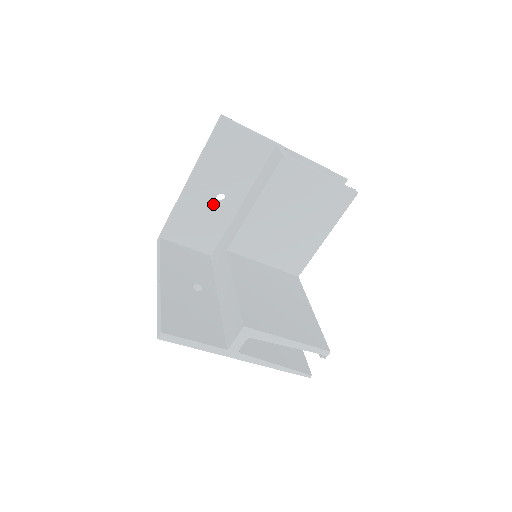
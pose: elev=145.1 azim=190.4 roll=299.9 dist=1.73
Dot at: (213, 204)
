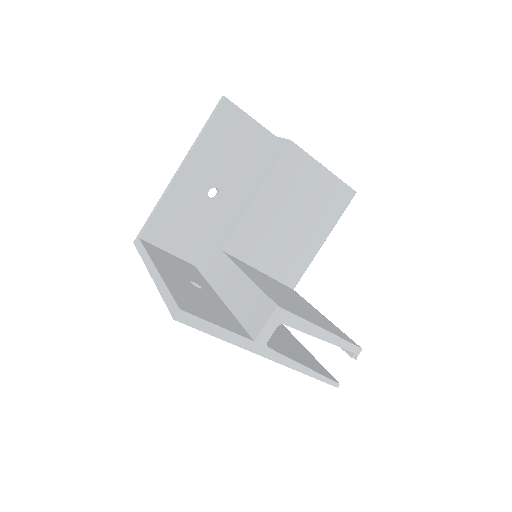
Dot at: (204, 200)
